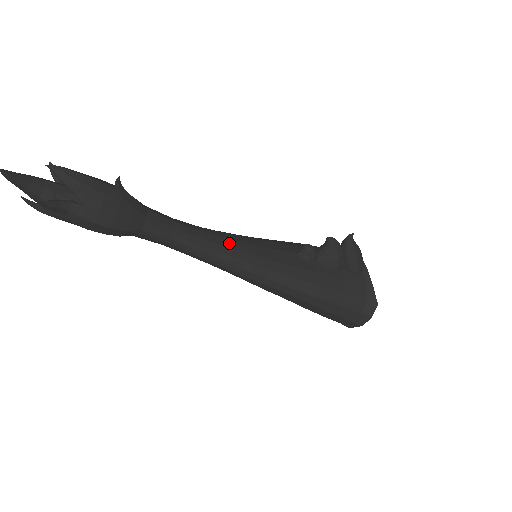
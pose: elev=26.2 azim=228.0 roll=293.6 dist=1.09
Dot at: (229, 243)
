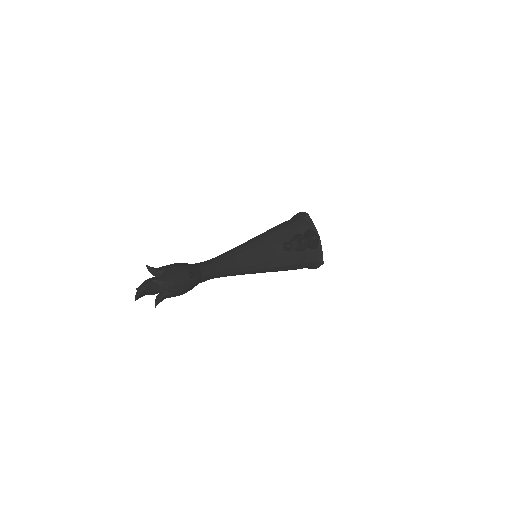
Dot at: (243, 263)
